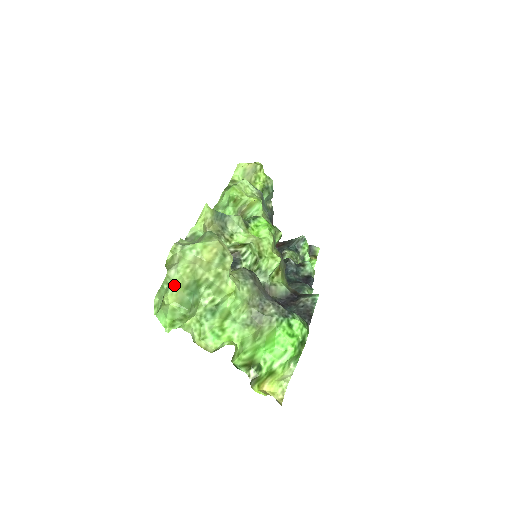
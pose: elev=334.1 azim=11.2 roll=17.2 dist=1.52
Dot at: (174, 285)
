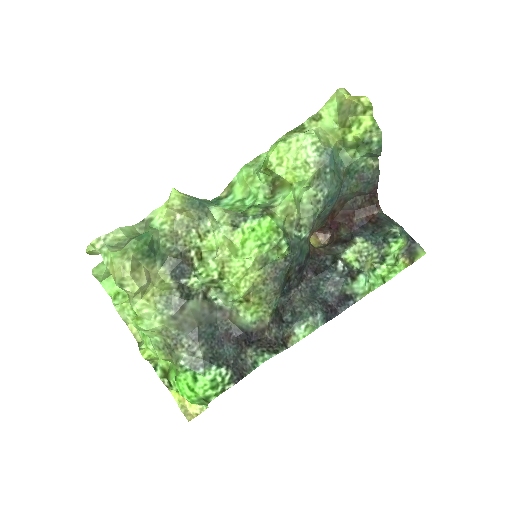
Dot at: occluded
